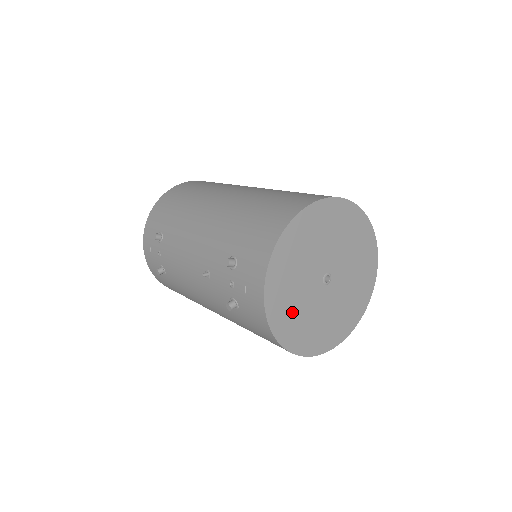
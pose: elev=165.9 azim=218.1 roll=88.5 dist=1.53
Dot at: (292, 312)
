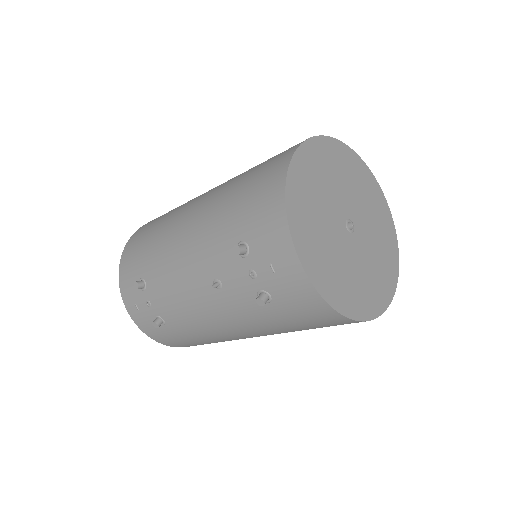
Dot at: (334, 271)
